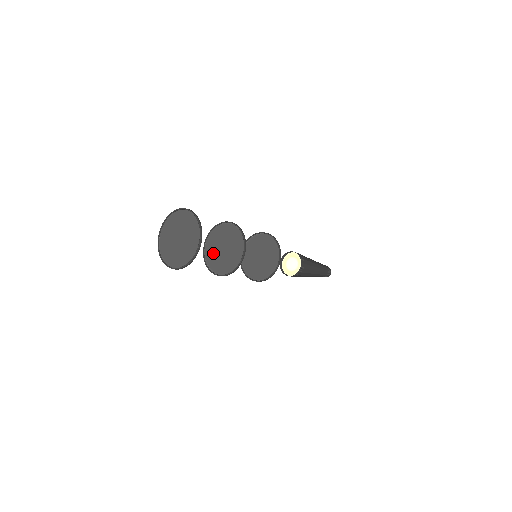
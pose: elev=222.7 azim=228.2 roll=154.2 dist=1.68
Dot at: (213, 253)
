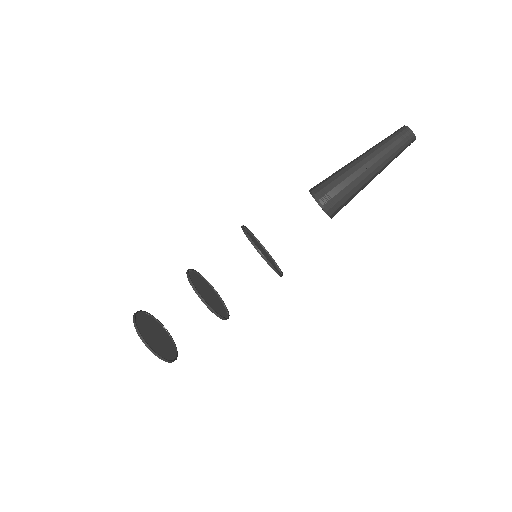
Dot at: (208, 289)
